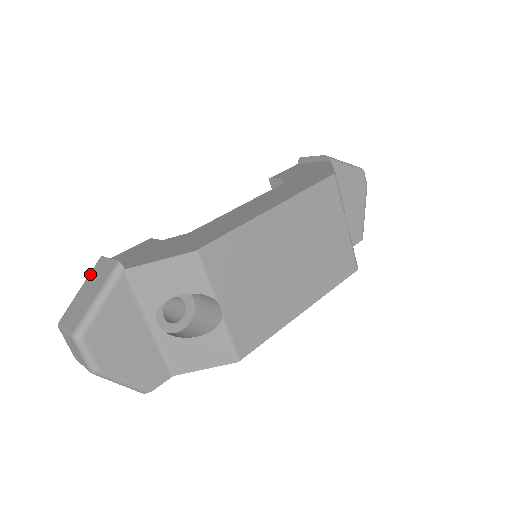
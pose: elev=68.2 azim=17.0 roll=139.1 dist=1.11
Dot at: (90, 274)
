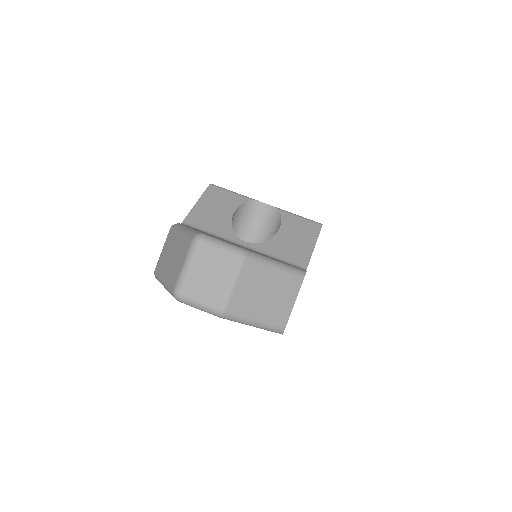
Dot at: (159, 274)
